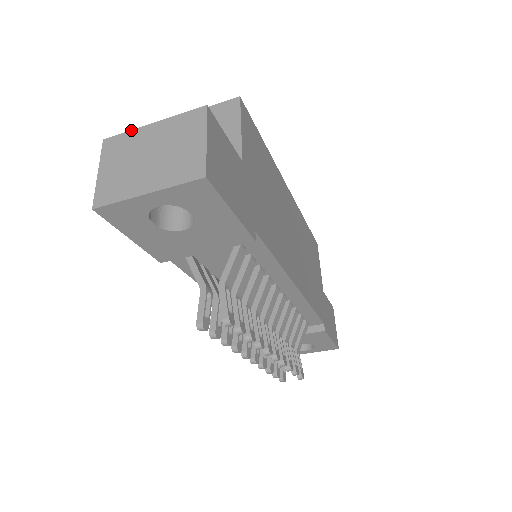
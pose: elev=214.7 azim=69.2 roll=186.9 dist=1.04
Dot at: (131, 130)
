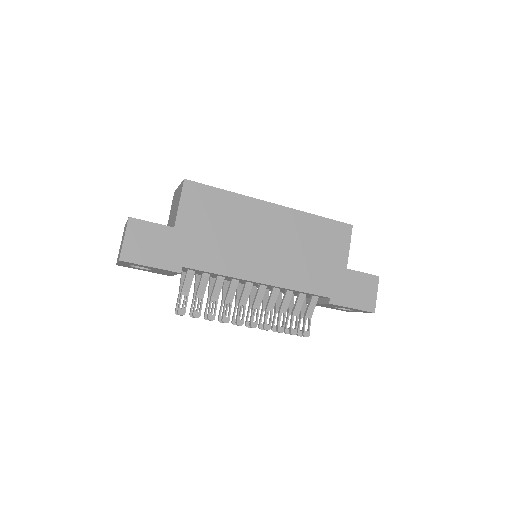
Dot at: occluded
